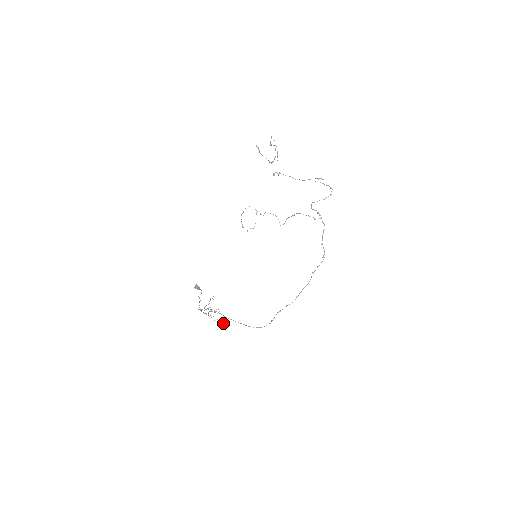
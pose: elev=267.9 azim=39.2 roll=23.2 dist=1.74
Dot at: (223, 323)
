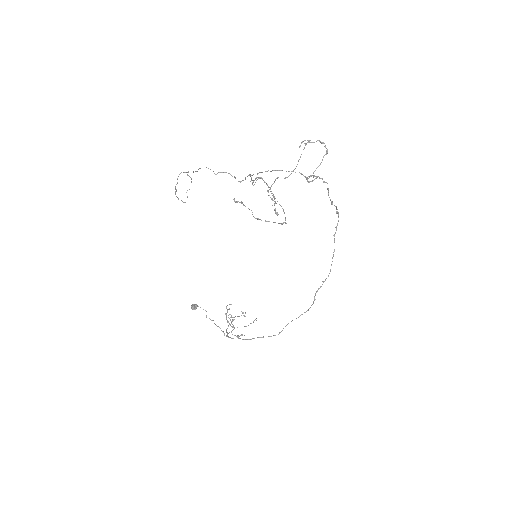
Dot at: occluded
